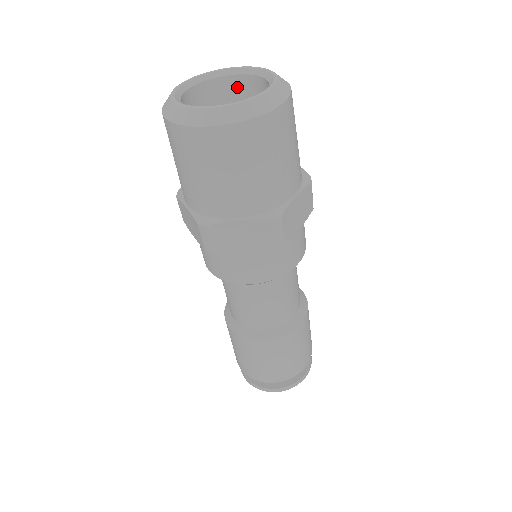
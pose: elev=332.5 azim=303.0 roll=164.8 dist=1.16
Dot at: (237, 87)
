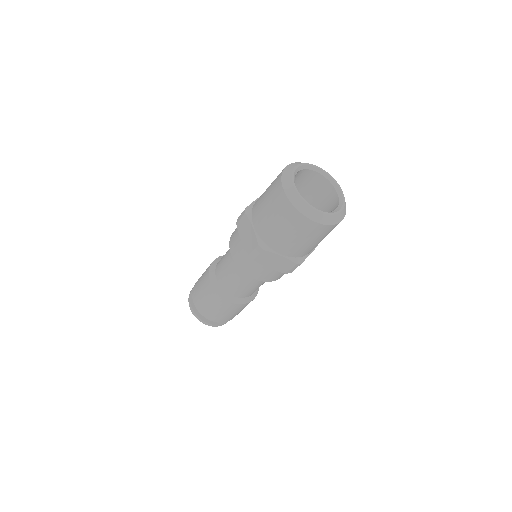
Dot at: (317, 179)
